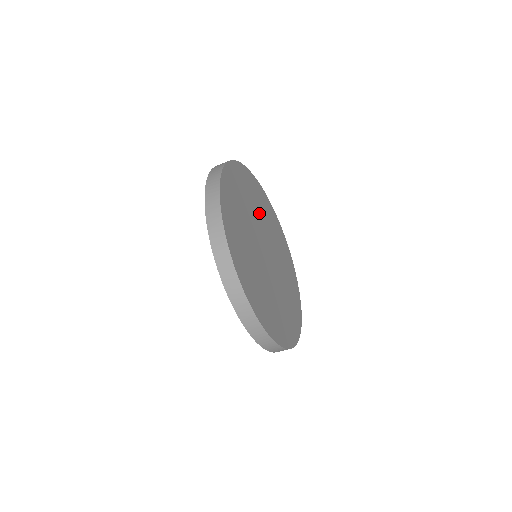
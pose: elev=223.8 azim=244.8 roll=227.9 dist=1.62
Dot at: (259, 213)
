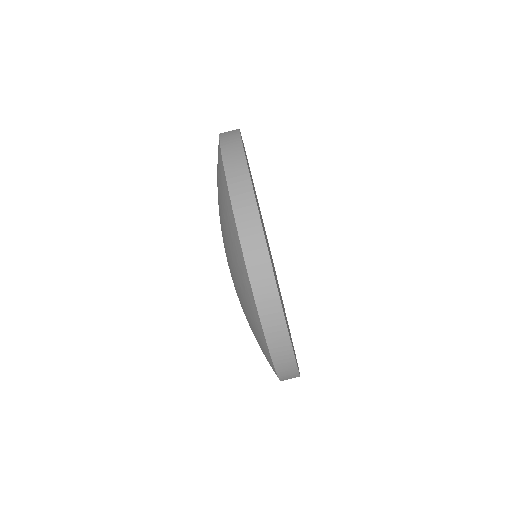
Dot at: occluded
